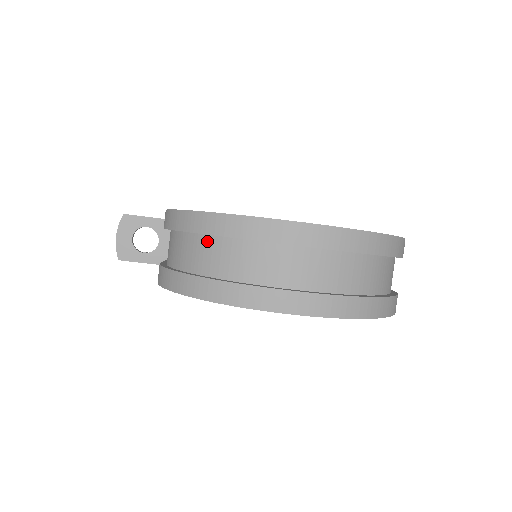
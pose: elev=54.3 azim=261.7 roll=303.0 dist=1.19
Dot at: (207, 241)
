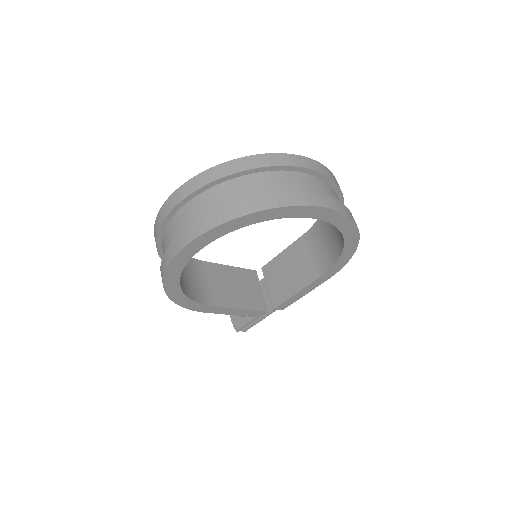
Dot at: occluded
